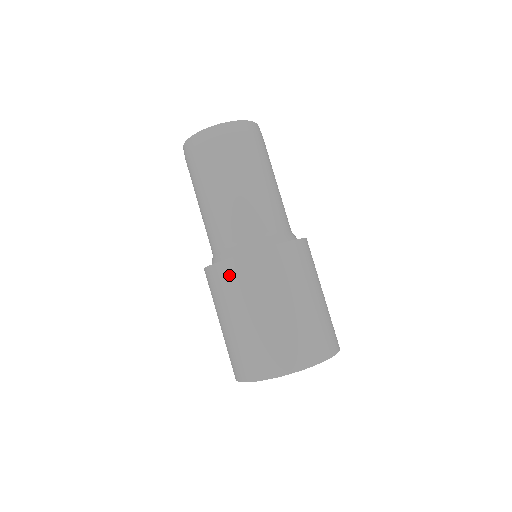
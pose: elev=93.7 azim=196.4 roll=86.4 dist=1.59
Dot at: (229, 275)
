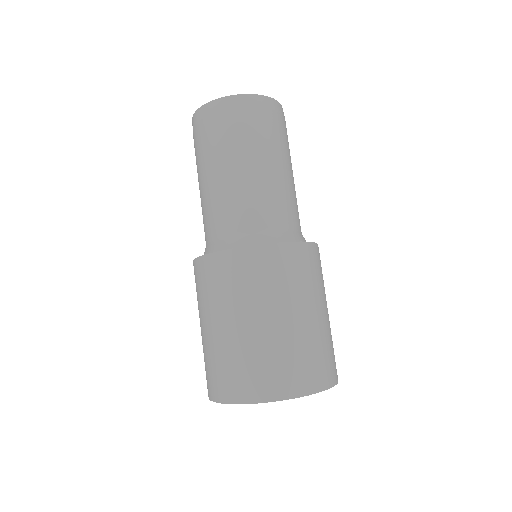
Dot at: (200, 275)
